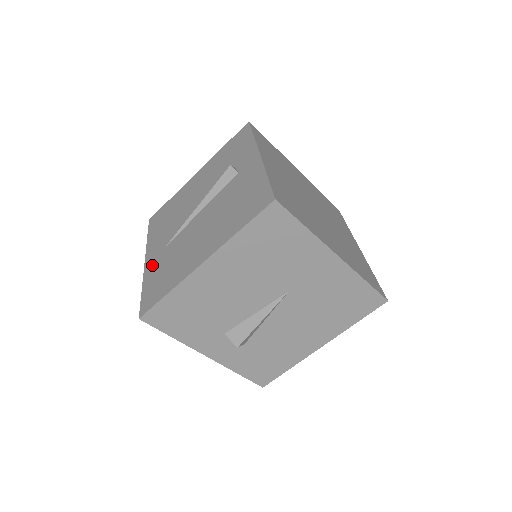
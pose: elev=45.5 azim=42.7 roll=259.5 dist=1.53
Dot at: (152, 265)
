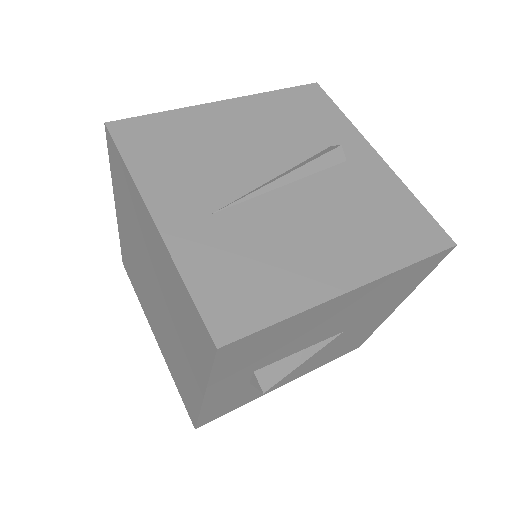
Dot at: (190, 237)
